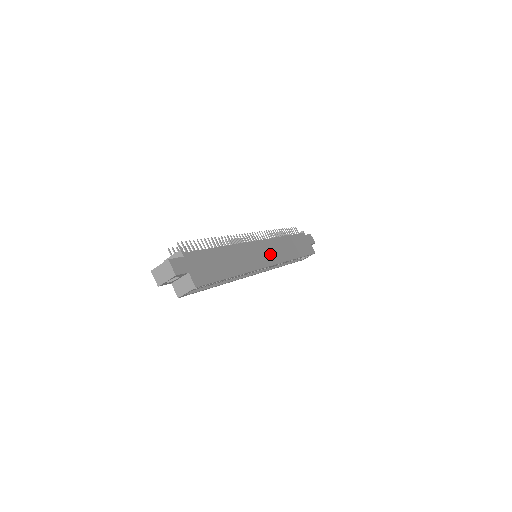
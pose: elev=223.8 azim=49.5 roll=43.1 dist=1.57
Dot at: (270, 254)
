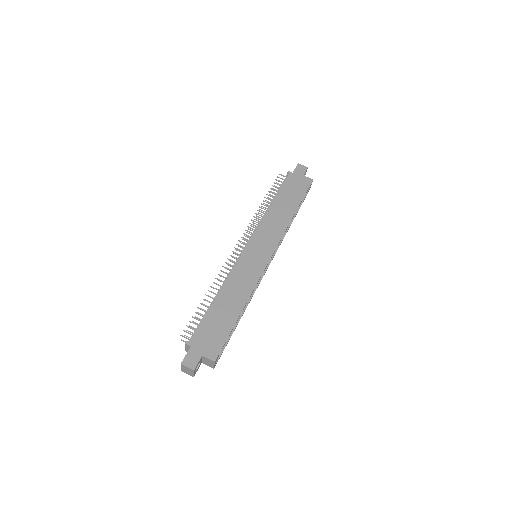
Dot at: (265, 245)
